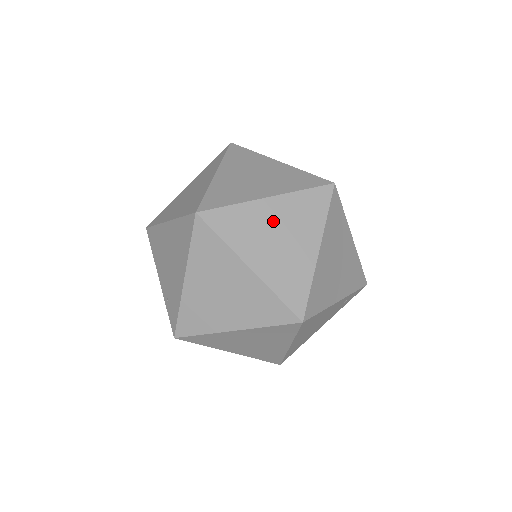
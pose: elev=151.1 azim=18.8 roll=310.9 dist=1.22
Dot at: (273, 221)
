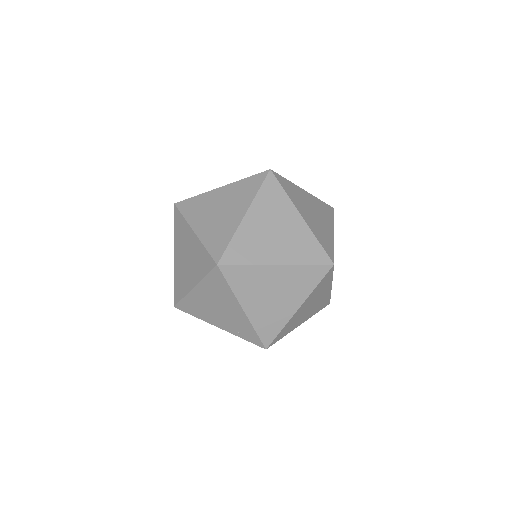
Dot at: (262, 226)
